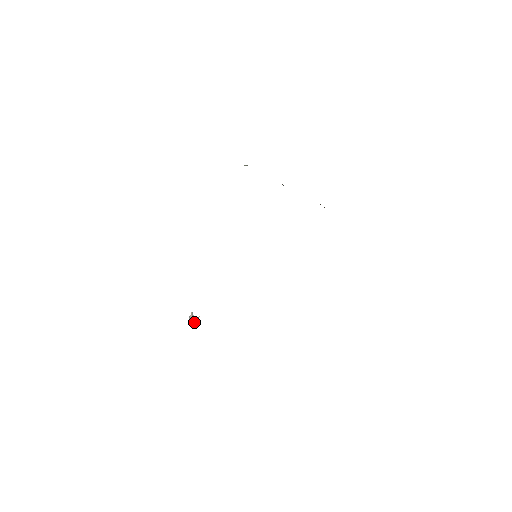
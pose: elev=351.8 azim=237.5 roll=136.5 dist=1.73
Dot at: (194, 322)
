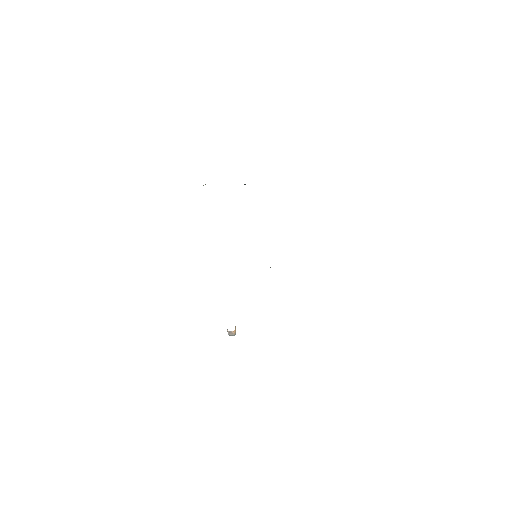
Dot at: (234, 335)
